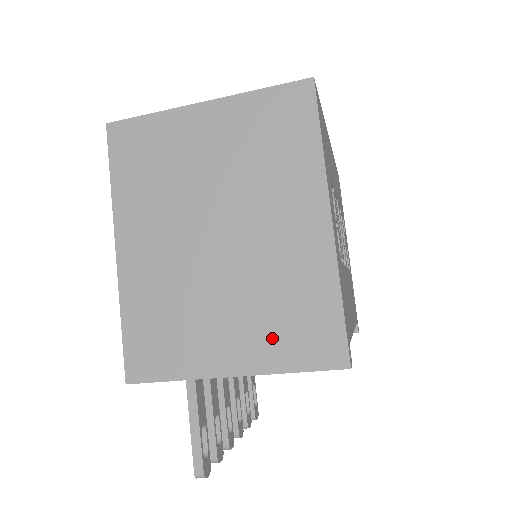
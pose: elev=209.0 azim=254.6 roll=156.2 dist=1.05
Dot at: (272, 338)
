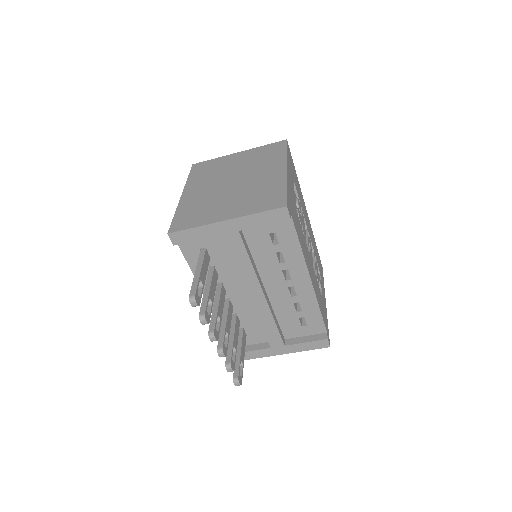
Dot at: (250, 205)
